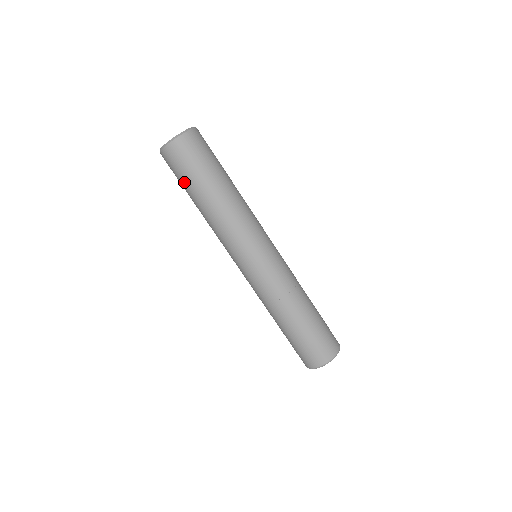
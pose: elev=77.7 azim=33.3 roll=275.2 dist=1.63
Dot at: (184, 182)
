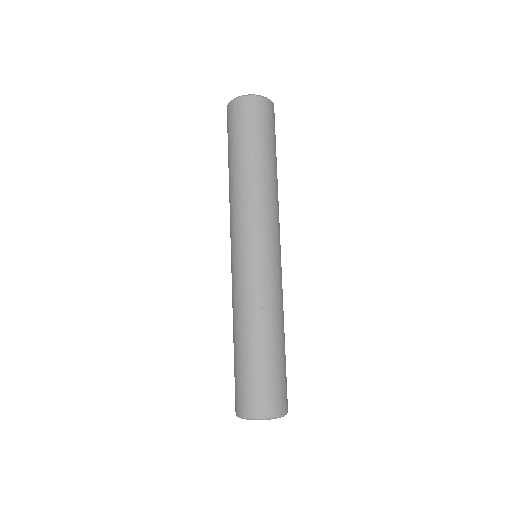
Dot at: (250, 135)
